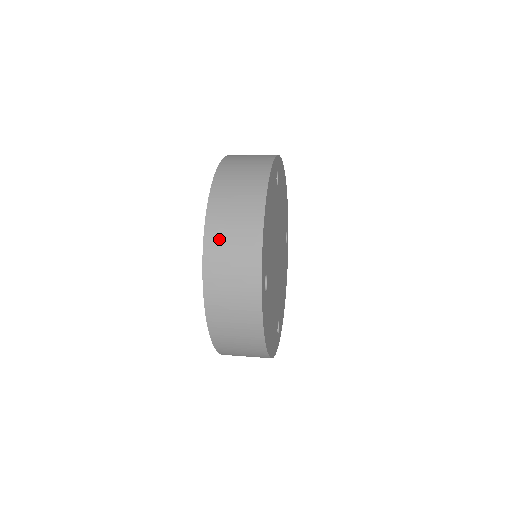
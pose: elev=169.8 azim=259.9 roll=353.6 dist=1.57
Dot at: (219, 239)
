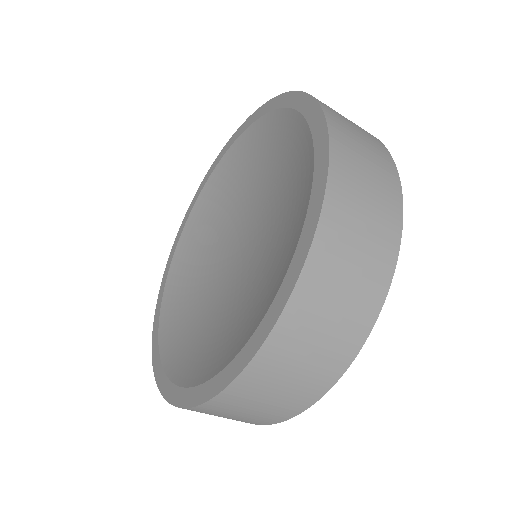
Dot at: occluded
